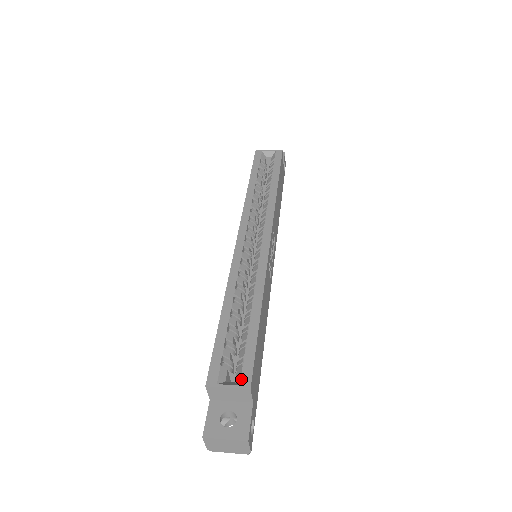
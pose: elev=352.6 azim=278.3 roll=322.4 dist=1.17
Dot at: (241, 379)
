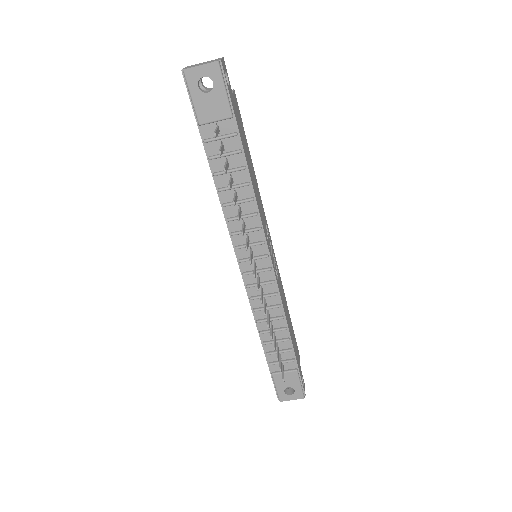
Dot at: occluded
